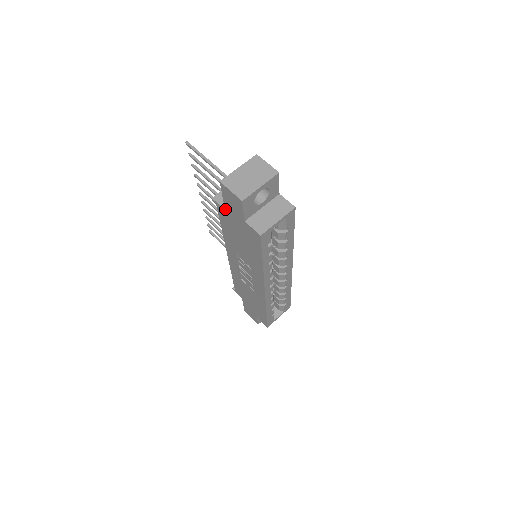
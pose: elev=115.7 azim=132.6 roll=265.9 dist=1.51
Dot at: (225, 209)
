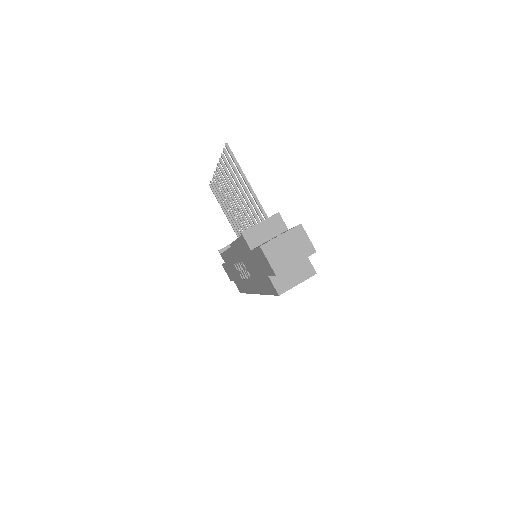
Dot at: (252, 251)
